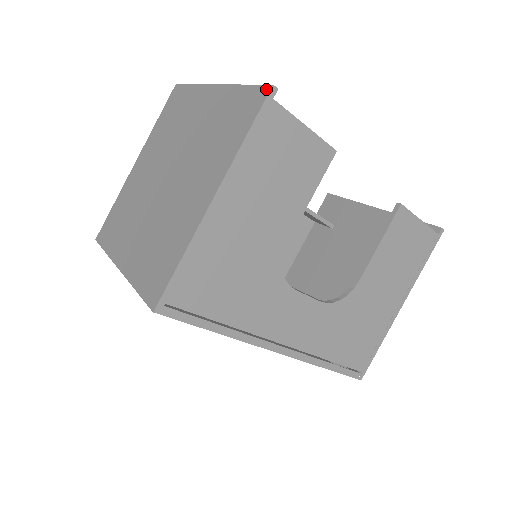
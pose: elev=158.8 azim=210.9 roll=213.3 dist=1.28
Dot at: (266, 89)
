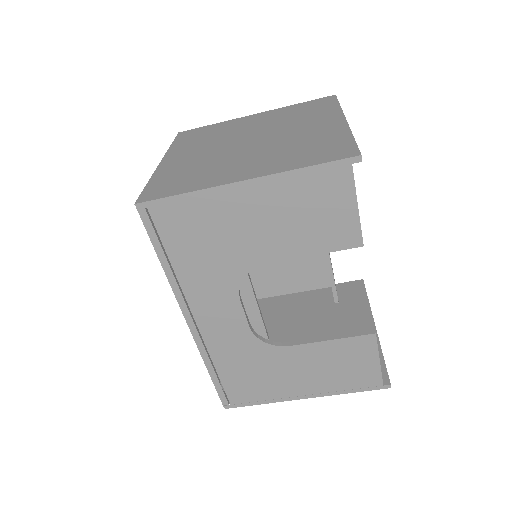
Dot at: (355, 153)
